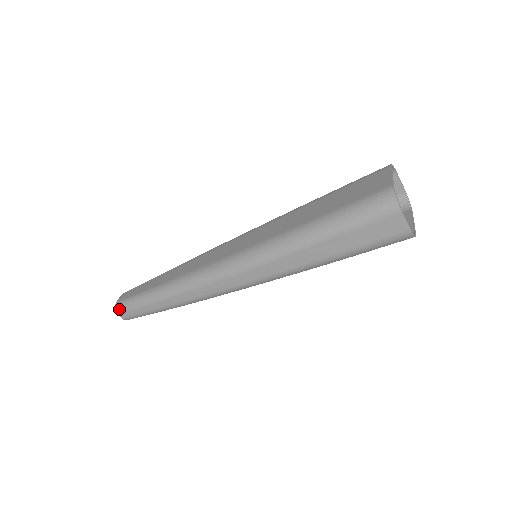
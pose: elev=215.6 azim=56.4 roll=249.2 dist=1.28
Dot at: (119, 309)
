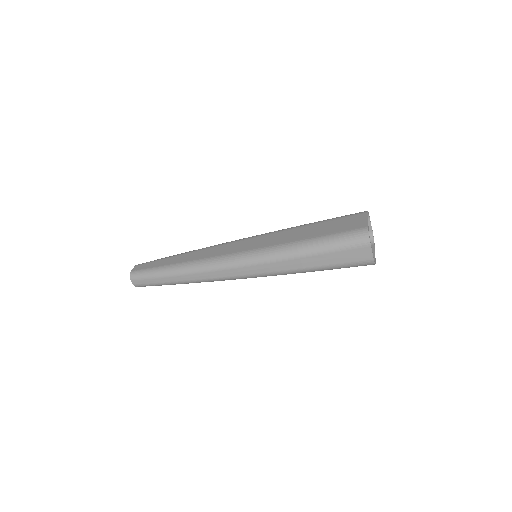
Dot at: (133, 277)
